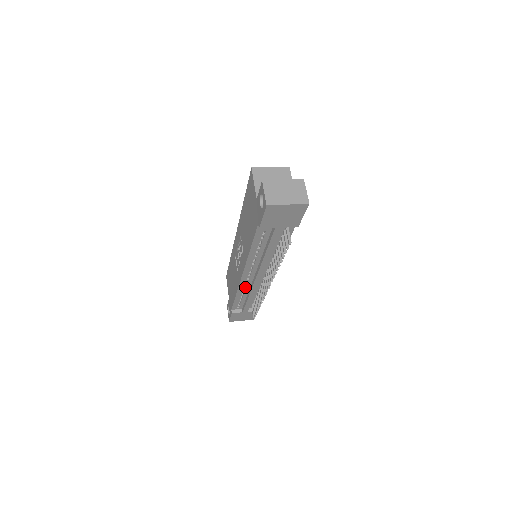
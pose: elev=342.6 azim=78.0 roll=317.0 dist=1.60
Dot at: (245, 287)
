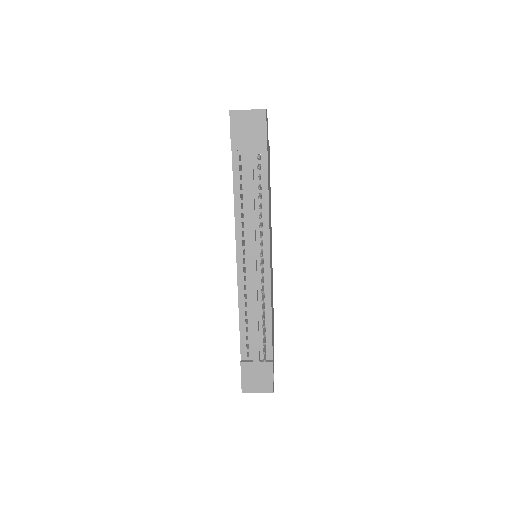
Dot at: (246, 296)
